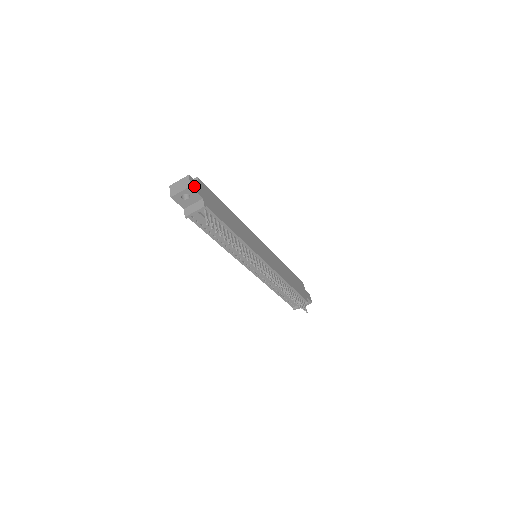
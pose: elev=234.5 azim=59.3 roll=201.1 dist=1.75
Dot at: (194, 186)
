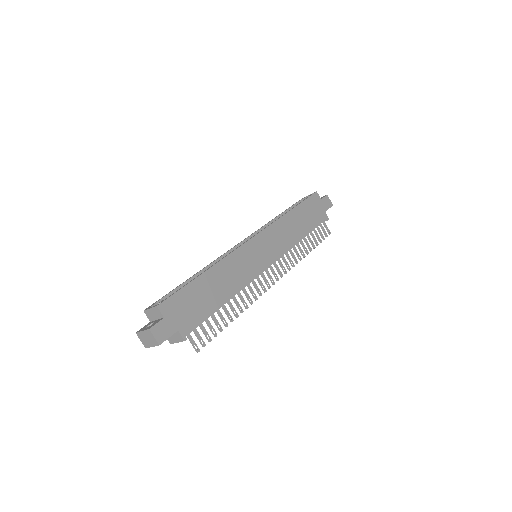
Dot at: (162, 334)
